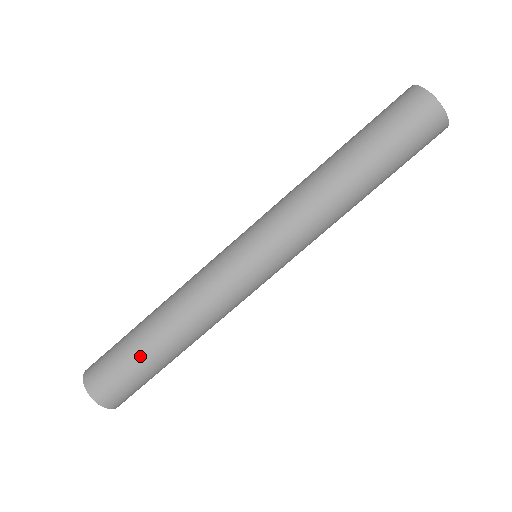
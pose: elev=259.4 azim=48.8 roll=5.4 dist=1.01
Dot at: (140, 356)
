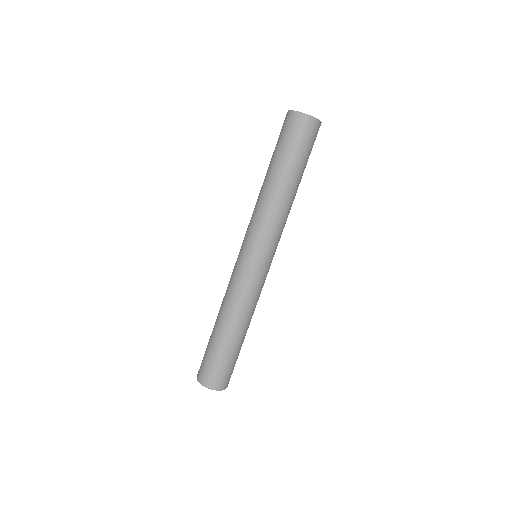
Dot at: (222, 349)
